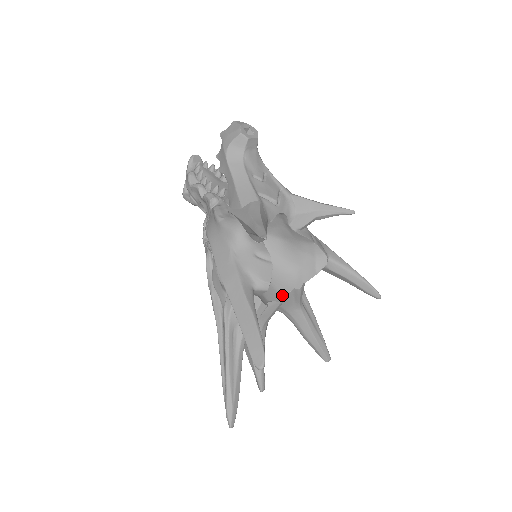
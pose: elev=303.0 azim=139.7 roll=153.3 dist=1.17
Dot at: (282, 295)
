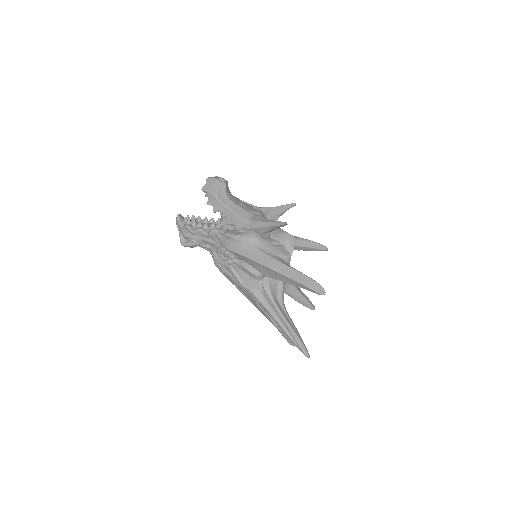
Dot at: occluded
